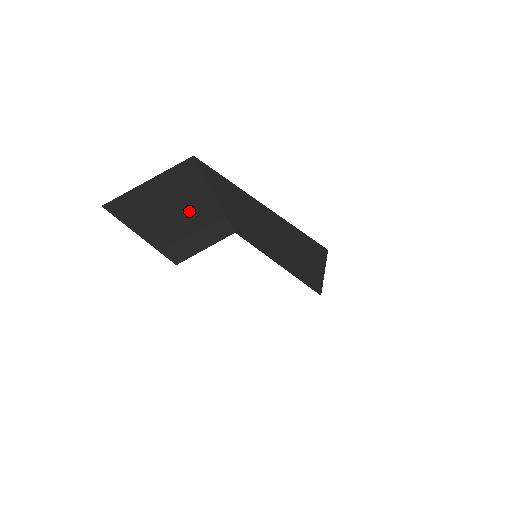
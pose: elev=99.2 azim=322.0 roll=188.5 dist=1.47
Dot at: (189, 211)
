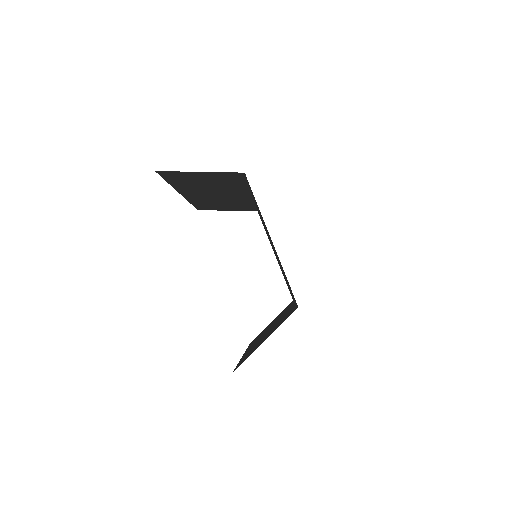
Dot at: (225, 192)
